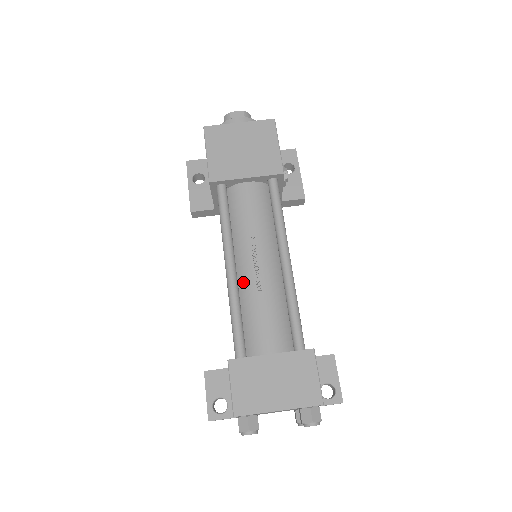
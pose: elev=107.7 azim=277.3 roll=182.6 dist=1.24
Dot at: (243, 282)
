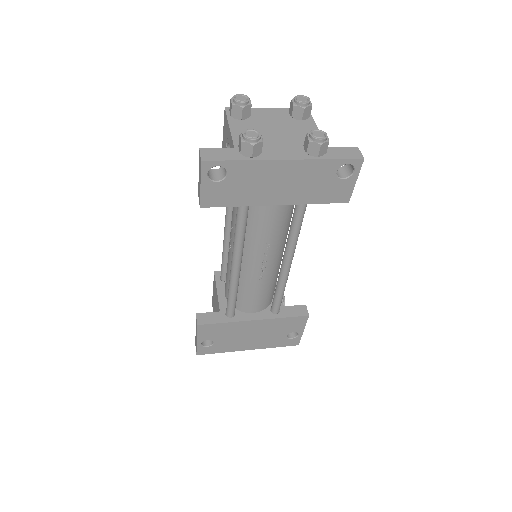
Dot at: occluded
